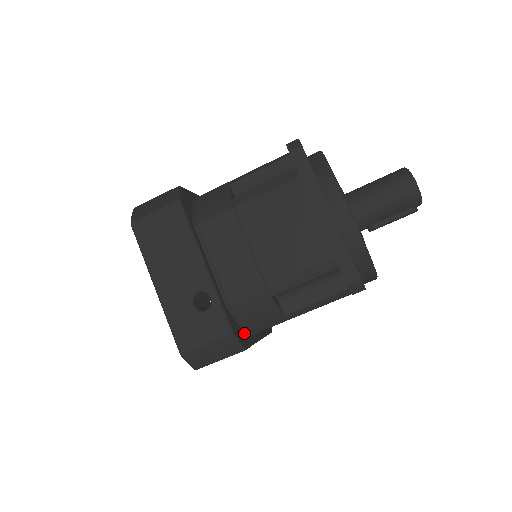
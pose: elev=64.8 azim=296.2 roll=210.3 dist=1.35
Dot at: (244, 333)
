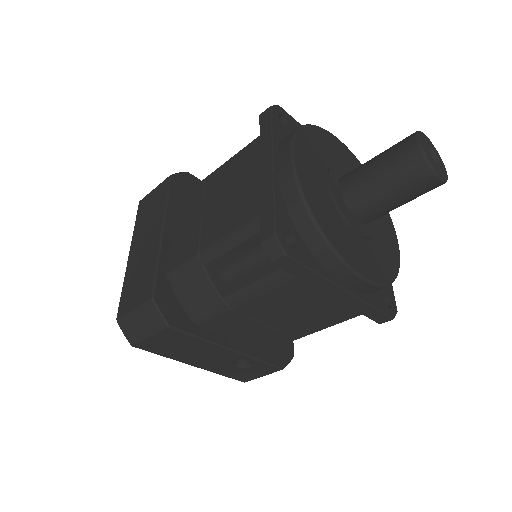
Dot at: occluded
